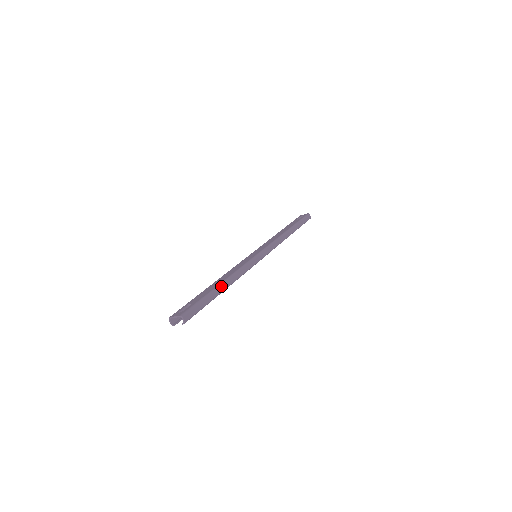
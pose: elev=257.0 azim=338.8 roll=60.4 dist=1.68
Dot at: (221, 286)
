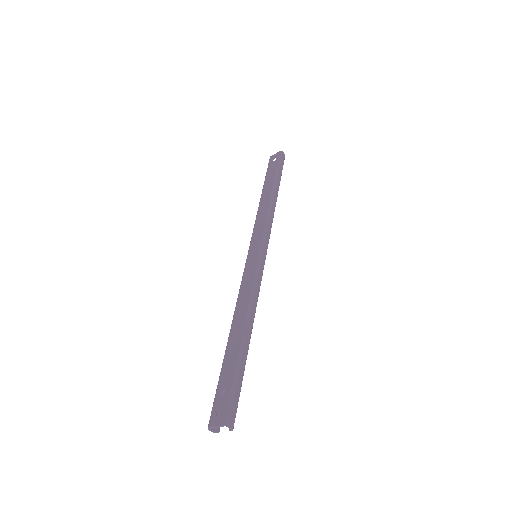
Dot at: (245, 339)
